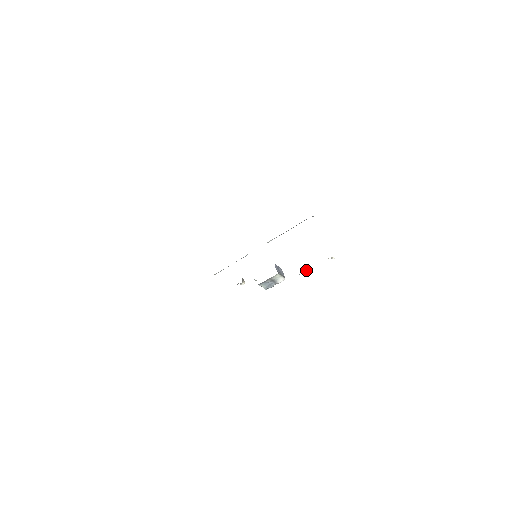
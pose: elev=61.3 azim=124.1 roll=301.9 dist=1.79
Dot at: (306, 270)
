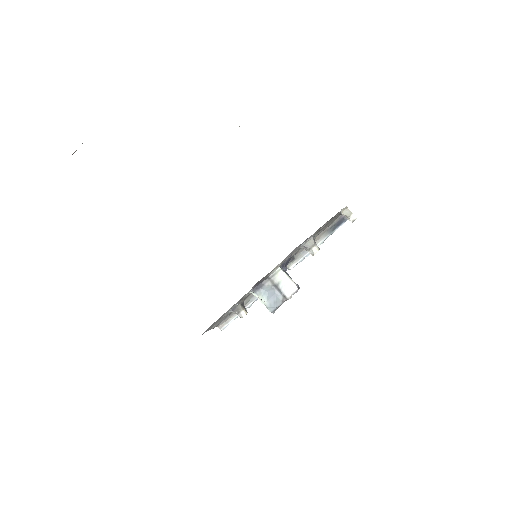
Dot at: (315, 245)
